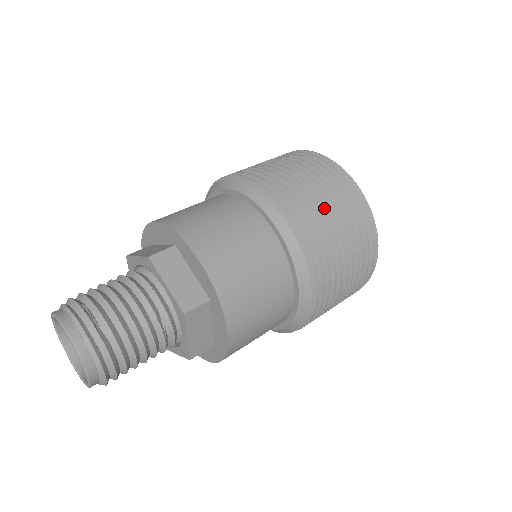
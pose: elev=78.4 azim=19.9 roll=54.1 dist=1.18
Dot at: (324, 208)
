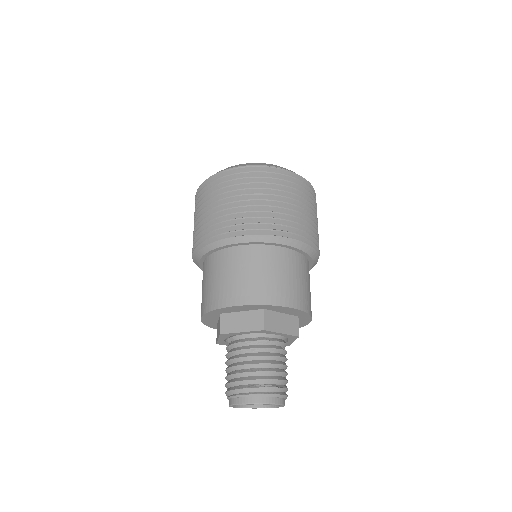
Dot at: (303, 211)
